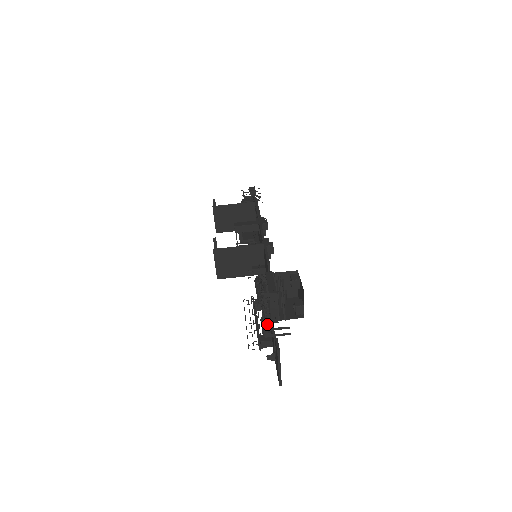
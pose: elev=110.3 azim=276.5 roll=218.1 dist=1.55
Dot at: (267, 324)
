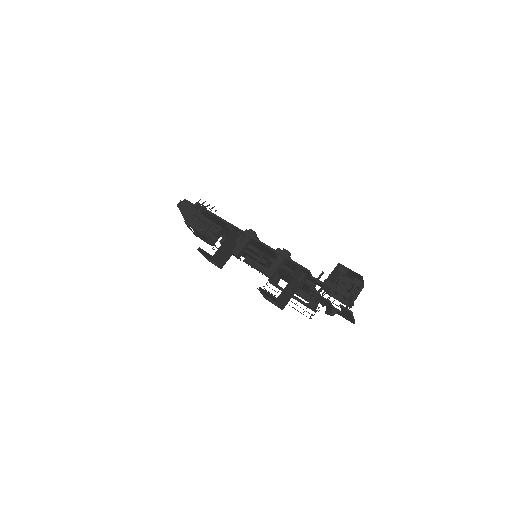
Dot at: occluded
